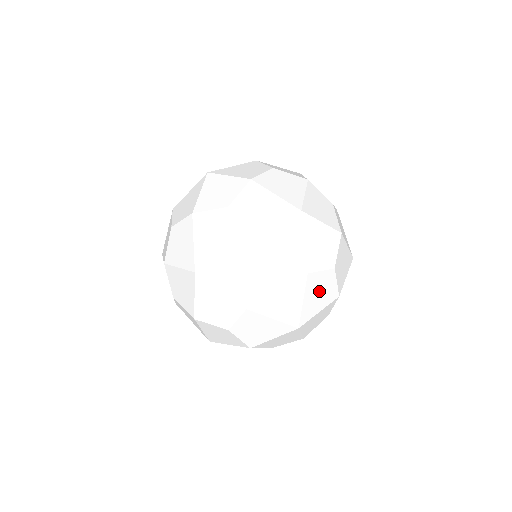
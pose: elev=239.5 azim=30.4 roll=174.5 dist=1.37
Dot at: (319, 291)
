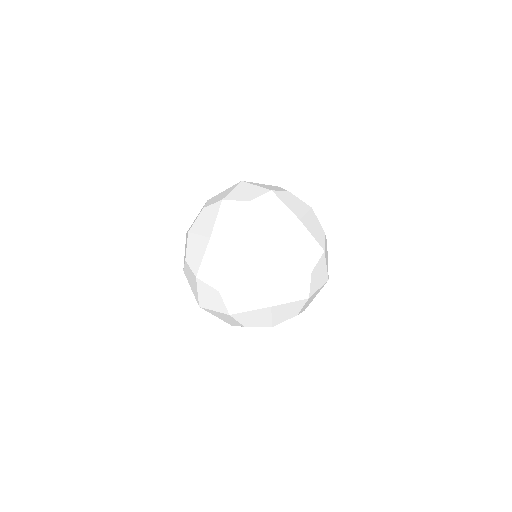
Dot at: (326, 252)
